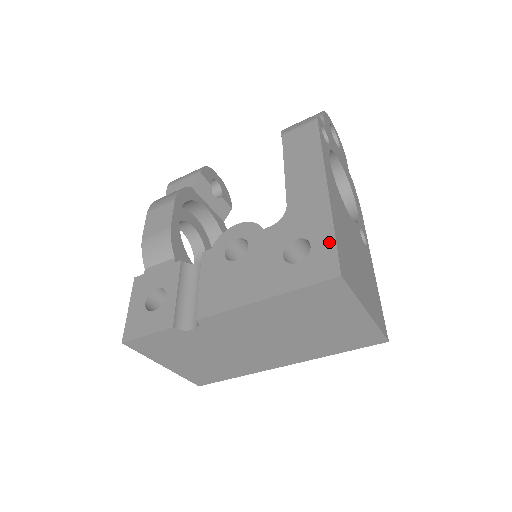
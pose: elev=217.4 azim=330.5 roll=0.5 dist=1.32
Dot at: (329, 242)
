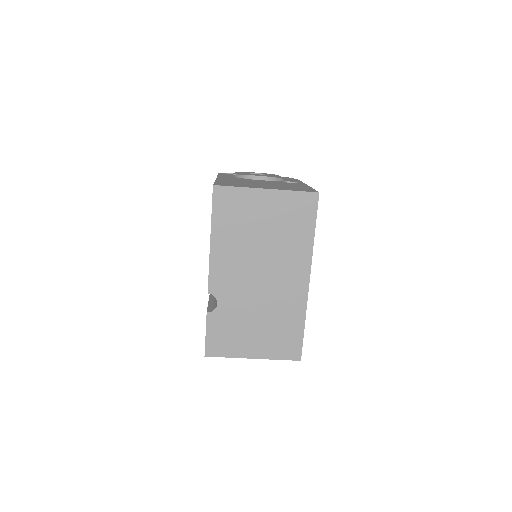
Dot at: occluded
